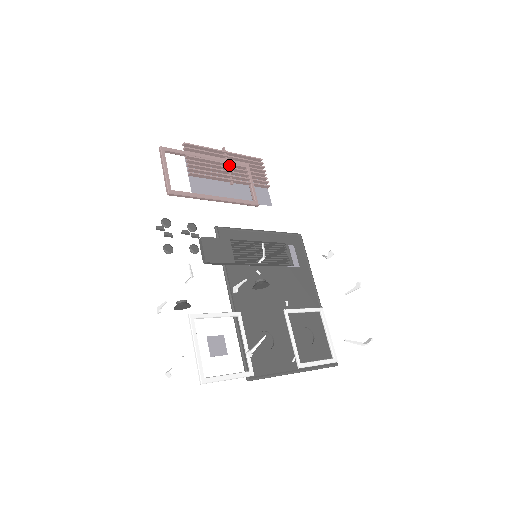
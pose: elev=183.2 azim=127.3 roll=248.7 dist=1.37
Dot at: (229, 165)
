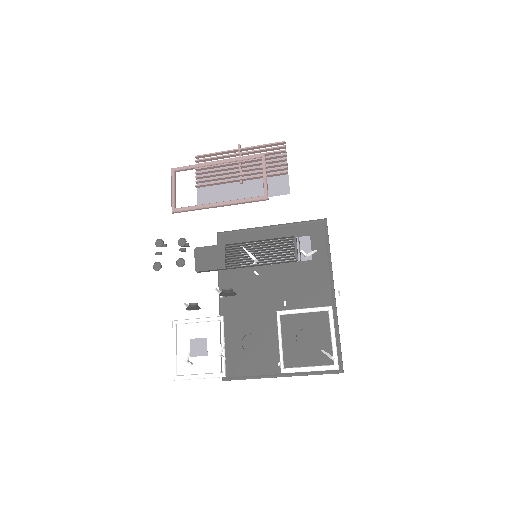
Dot at: (242, 163)
